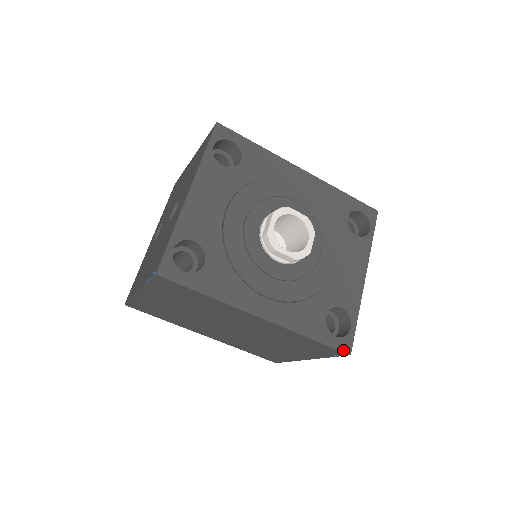
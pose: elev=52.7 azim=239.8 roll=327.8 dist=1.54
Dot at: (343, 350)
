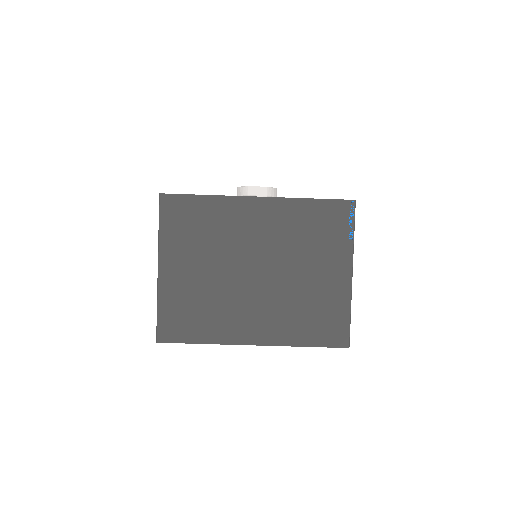
Dot at: (346, 200)
